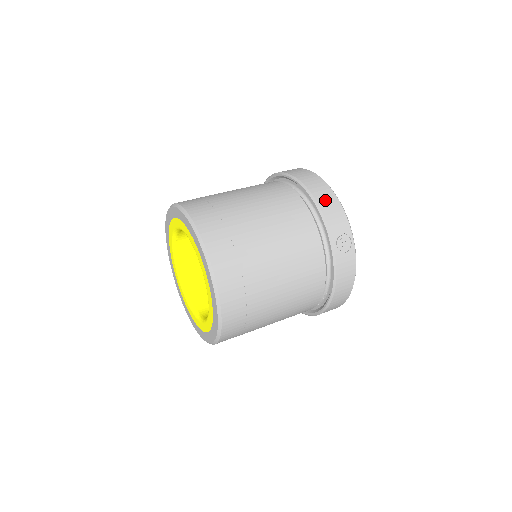
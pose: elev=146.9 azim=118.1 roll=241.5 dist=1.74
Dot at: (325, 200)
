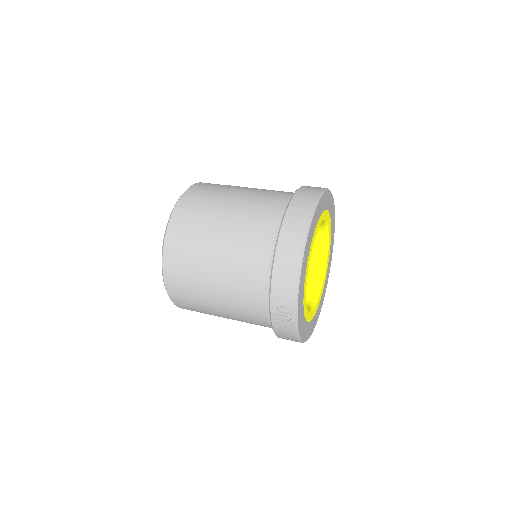
Dot at: (283, 267)
